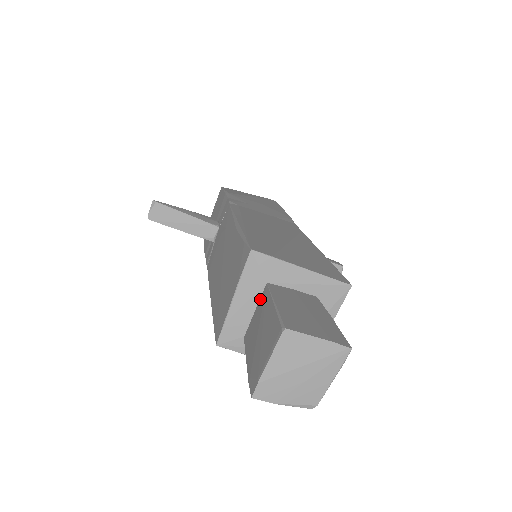
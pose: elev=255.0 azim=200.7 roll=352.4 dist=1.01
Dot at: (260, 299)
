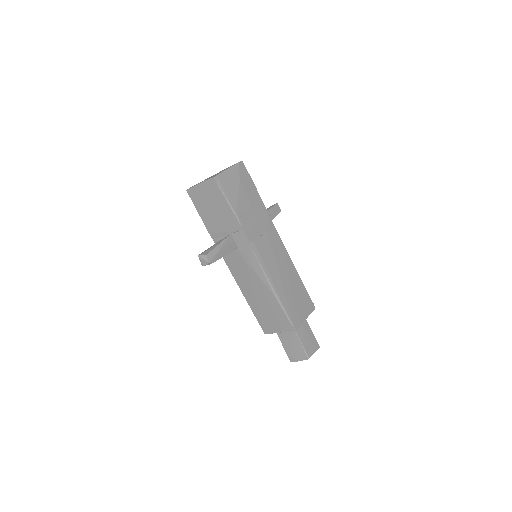
Dot at: occluded
